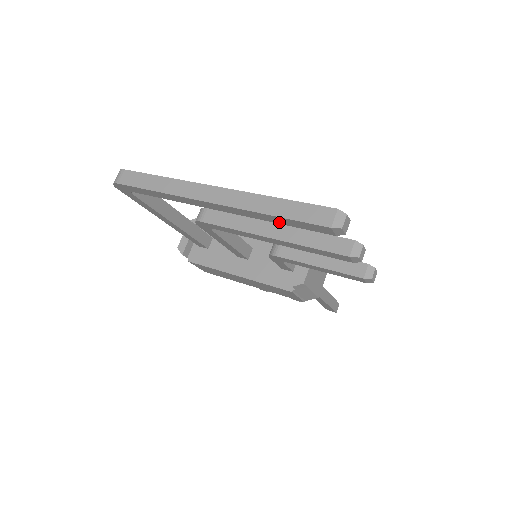
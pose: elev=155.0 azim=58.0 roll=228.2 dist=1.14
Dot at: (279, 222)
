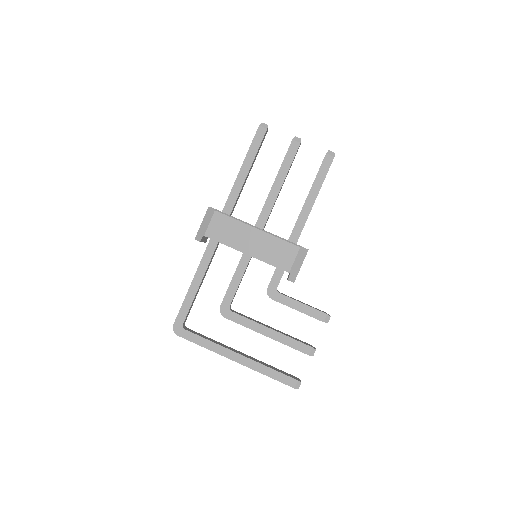
Dot at: occluded
